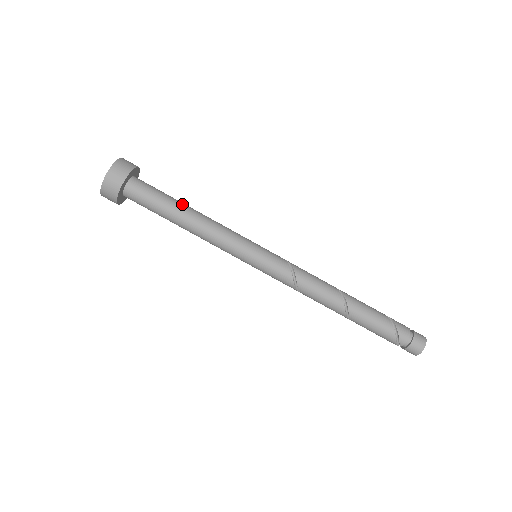
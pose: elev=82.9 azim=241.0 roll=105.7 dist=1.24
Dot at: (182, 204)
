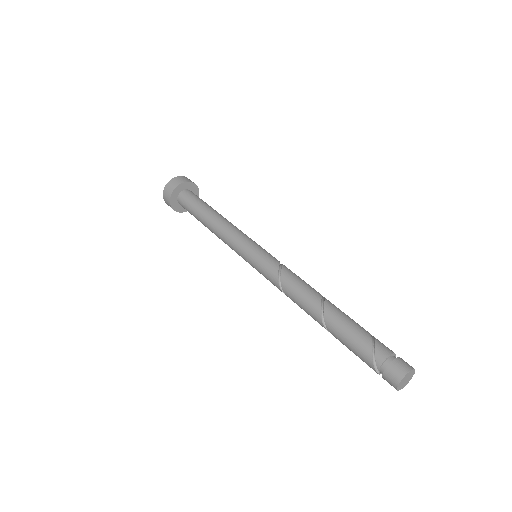
Dot at: occluded
